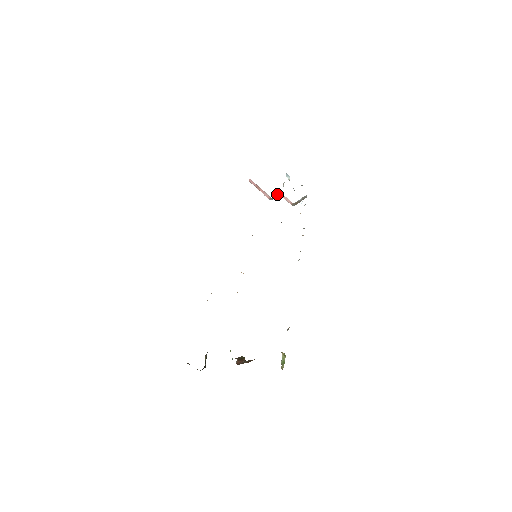
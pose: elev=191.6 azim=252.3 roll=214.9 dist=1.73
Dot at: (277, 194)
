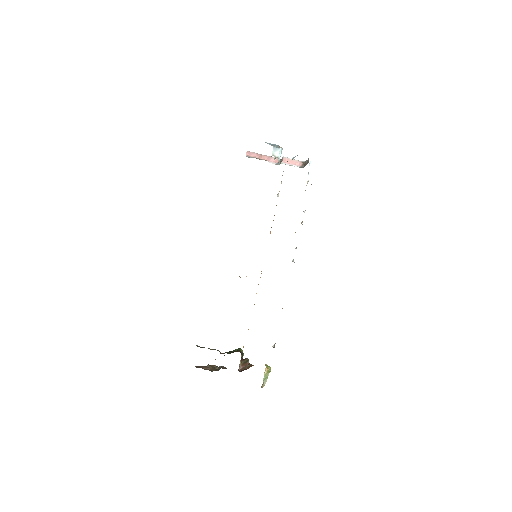
Dot at: (282, 158)
